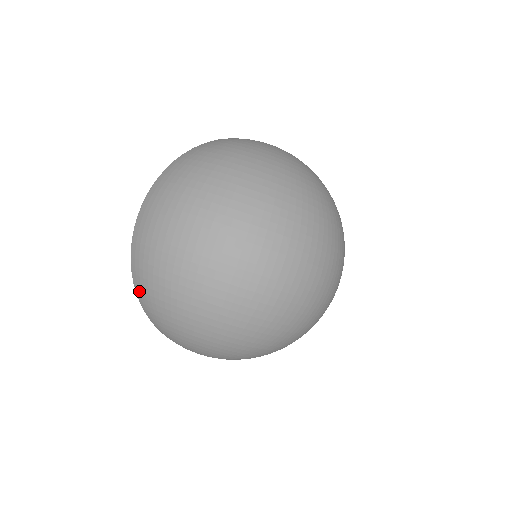
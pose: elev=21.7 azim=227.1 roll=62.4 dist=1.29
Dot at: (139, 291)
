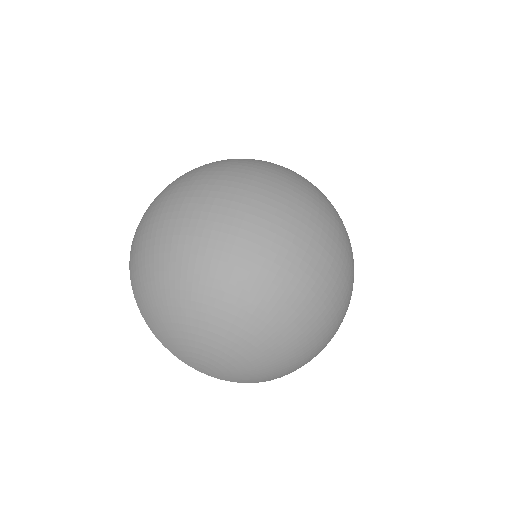
Dot at: (132, 276)
